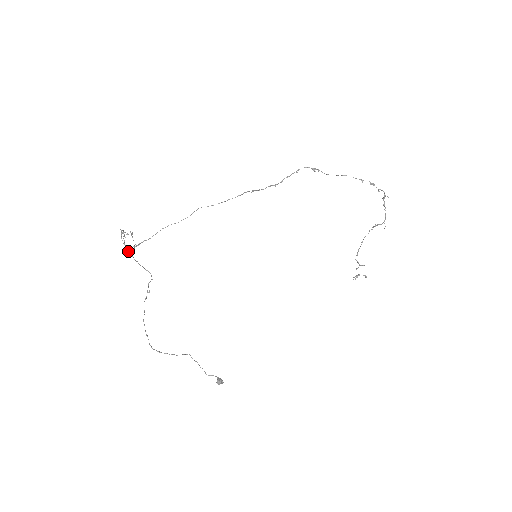
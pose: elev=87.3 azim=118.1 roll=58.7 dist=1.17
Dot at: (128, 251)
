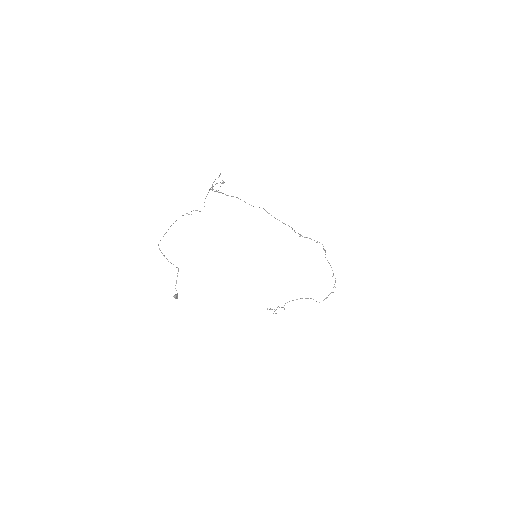
Dot at: (211, 189)
